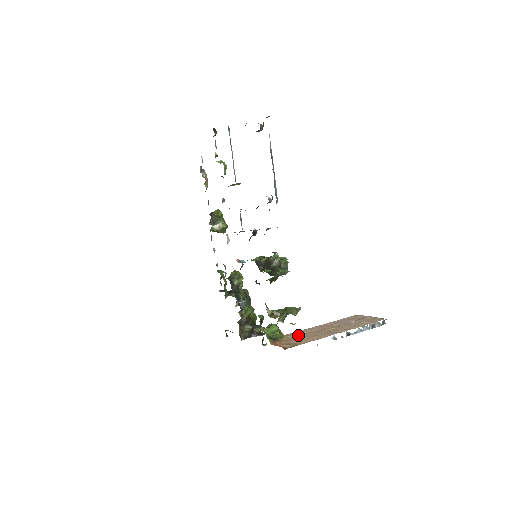
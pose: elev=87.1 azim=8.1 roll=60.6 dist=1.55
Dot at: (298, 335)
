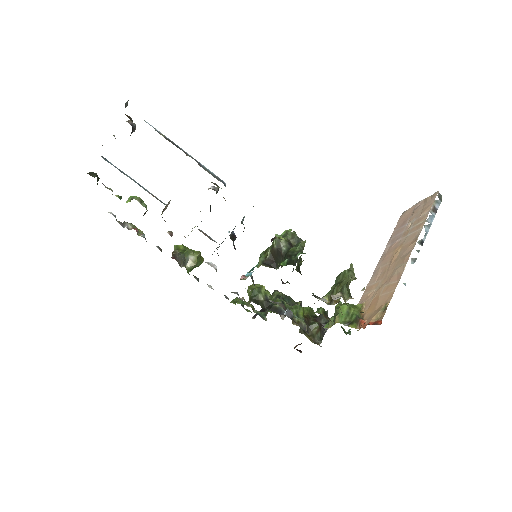
Dot at: (373, 291)
